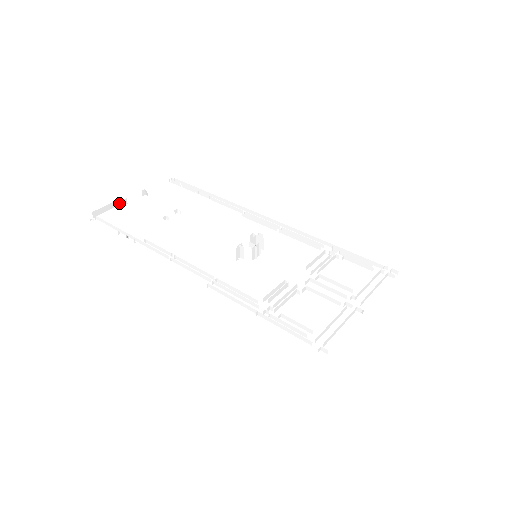
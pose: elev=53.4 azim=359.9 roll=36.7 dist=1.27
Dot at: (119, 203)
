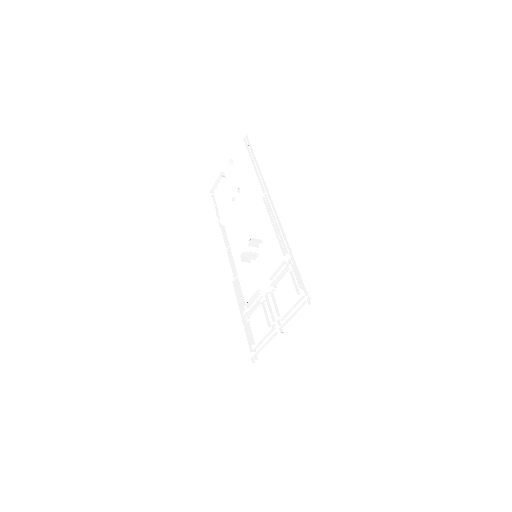
Dot at: occluded
